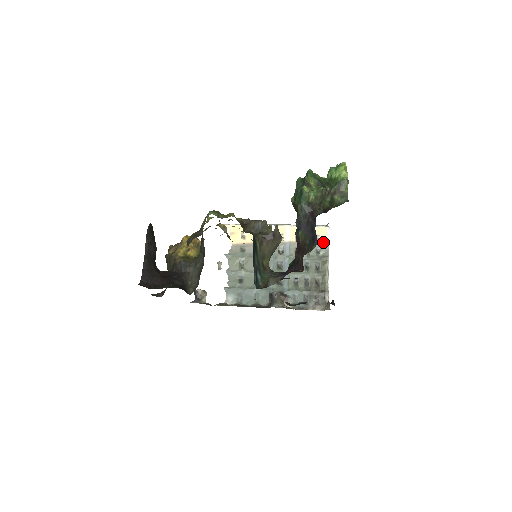
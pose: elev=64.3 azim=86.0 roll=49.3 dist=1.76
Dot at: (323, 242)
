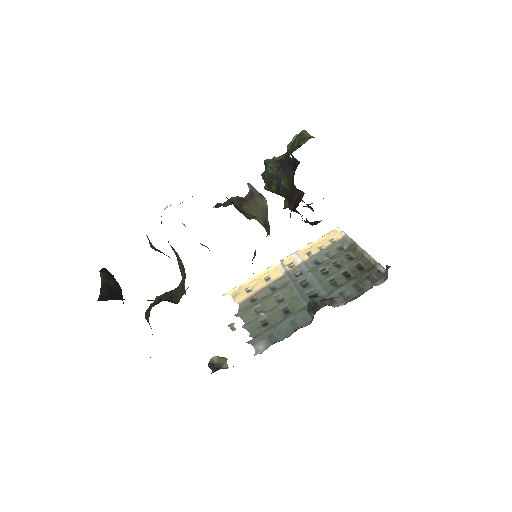
Dot at: (341, 240)
